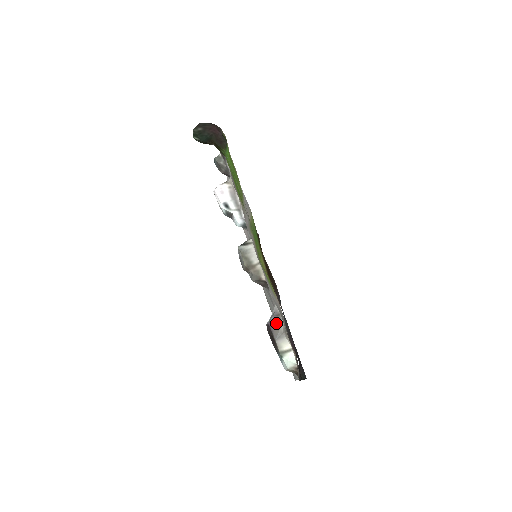
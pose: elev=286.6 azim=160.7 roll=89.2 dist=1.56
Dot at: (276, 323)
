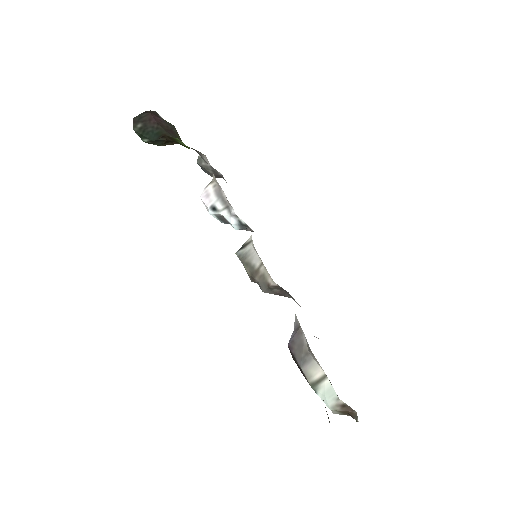
Dot at: (297, 341)
